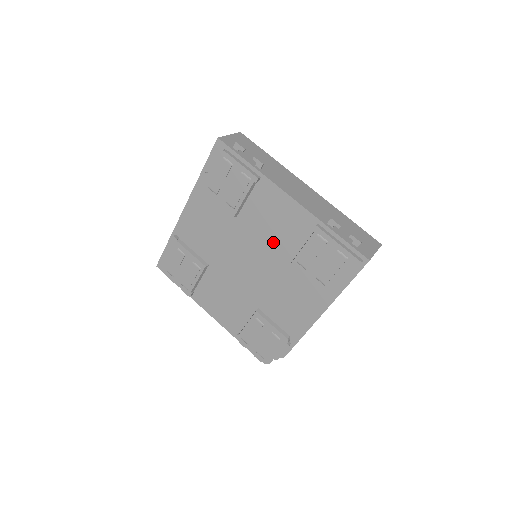
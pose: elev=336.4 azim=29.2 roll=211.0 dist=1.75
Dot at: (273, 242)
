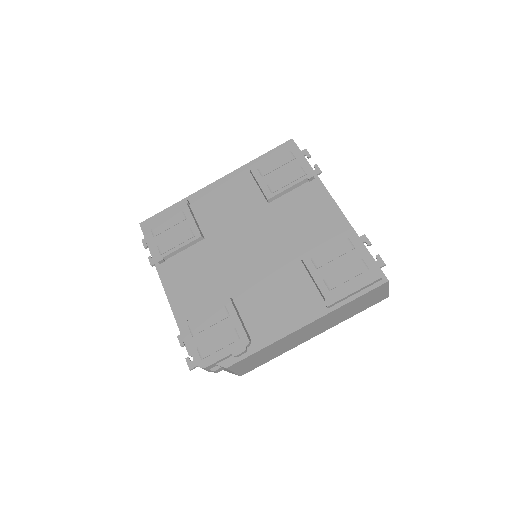
Dot at: (293, 236)
